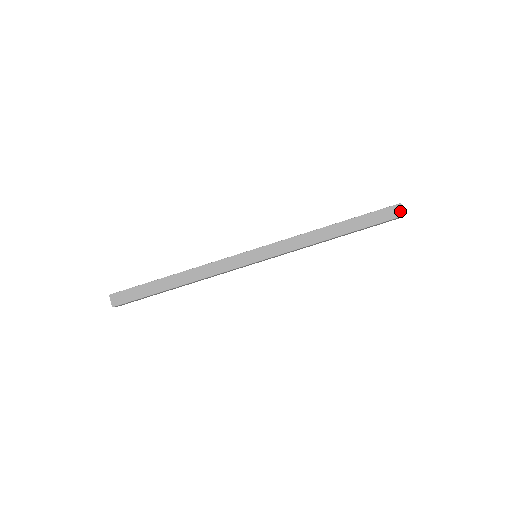
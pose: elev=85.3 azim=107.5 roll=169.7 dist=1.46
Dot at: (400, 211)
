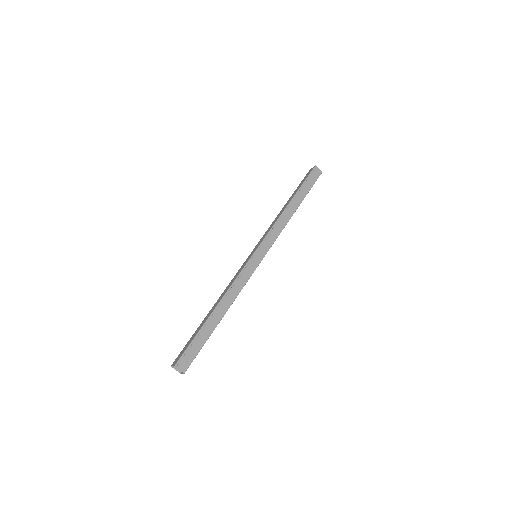
Dot at: occluded
